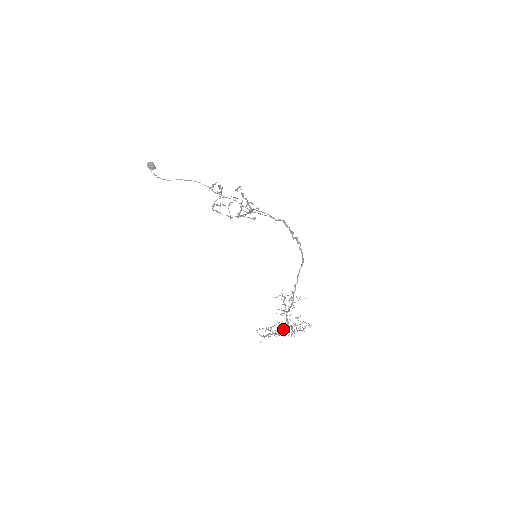
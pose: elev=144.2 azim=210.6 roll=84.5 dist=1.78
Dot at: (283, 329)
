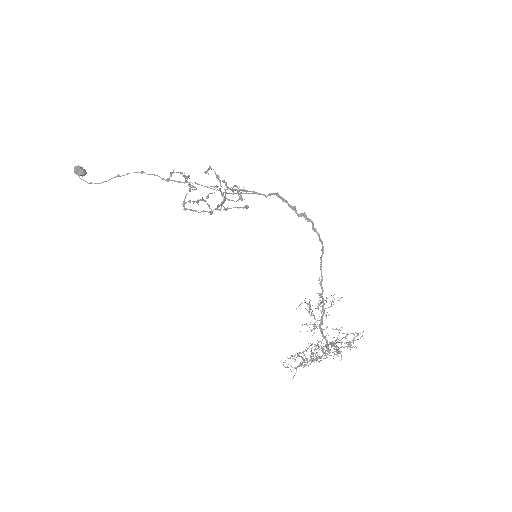
Dot at: (321, 350)
